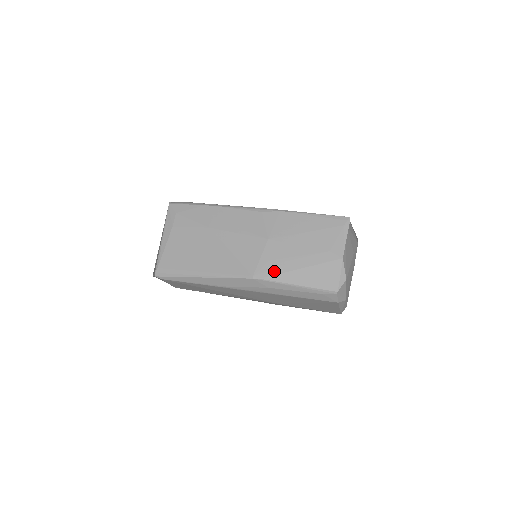
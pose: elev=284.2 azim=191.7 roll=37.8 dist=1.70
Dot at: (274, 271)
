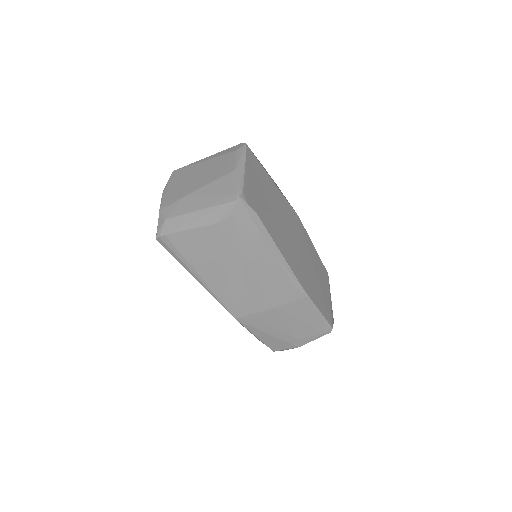
Dot at: (255, 322)
